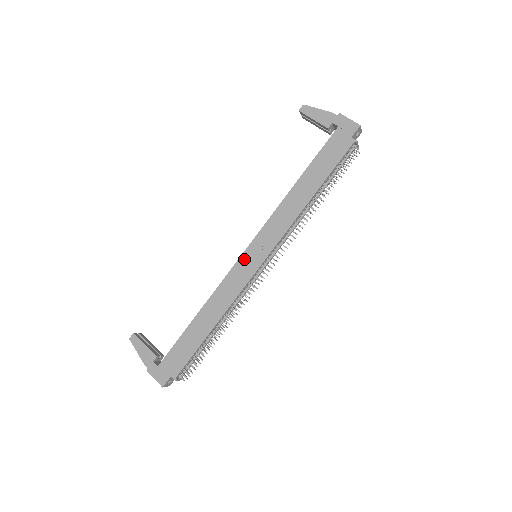
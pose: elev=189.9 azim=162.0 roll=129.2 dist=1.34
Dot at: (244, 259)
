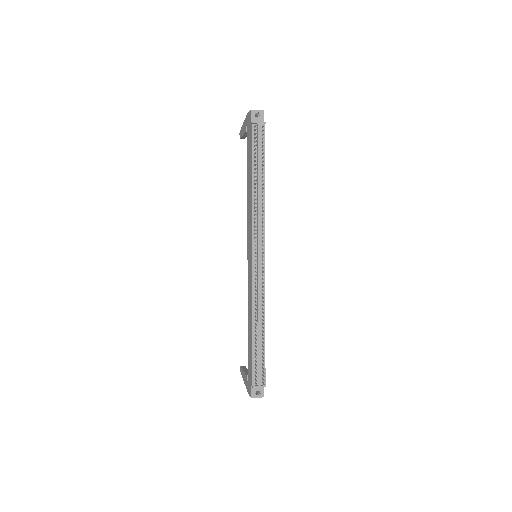
Dot at: (248, 264)
